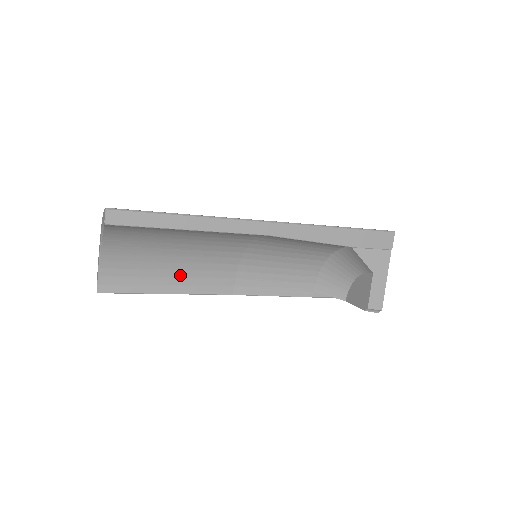
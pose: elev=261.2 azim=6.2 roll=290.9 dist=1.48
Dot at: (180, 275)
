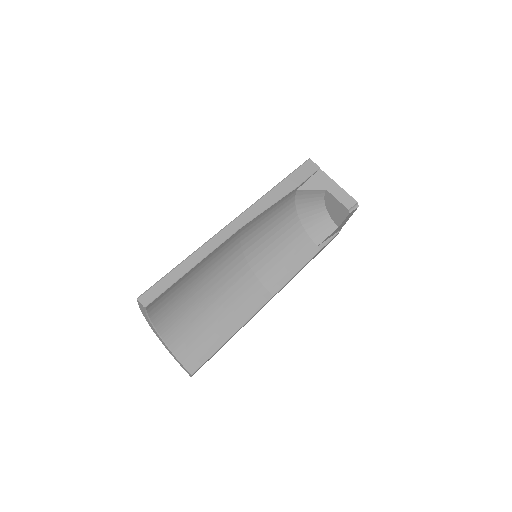
Dot at: (228, 315)
